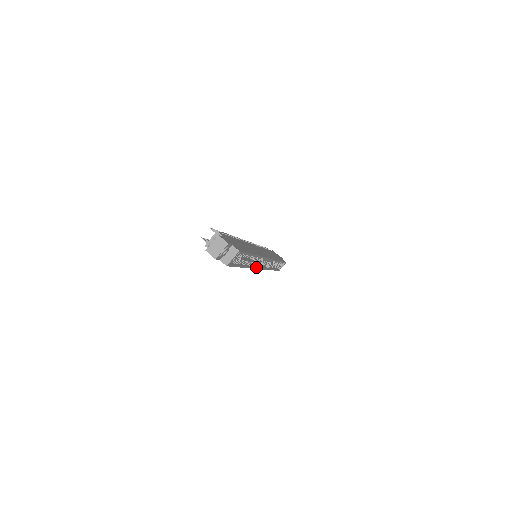
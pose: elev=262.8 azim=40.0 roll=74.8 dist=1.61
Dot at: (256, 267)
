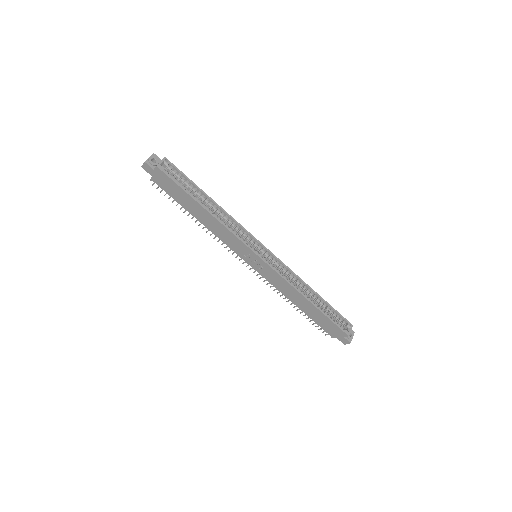
Dot at: (241, 240)
